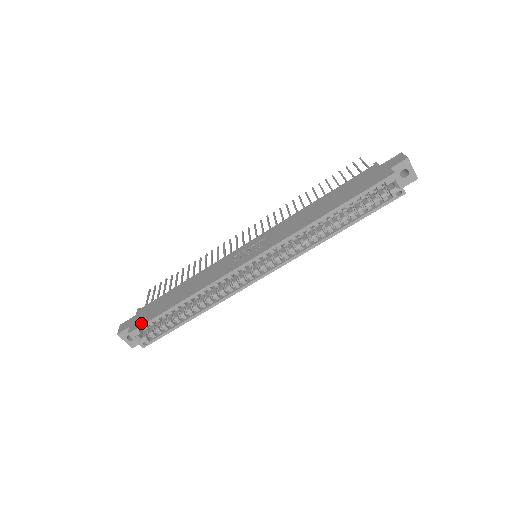
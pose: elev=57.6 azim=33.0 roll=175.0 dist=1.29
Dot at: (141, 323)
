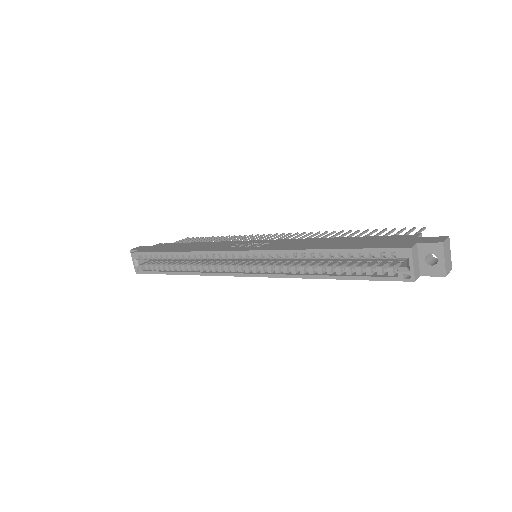
Dot at: (144, 251)
